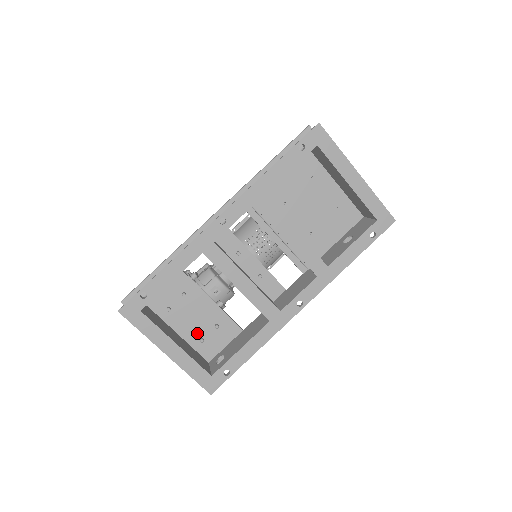
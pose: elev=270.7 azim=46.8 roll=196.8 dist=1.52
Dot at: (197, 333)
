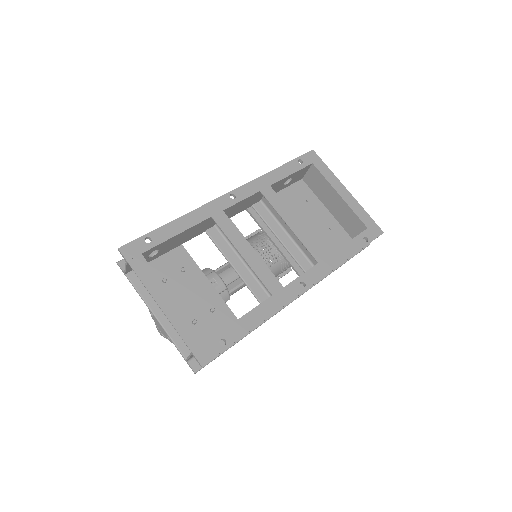
Dot at: (190, 314)
